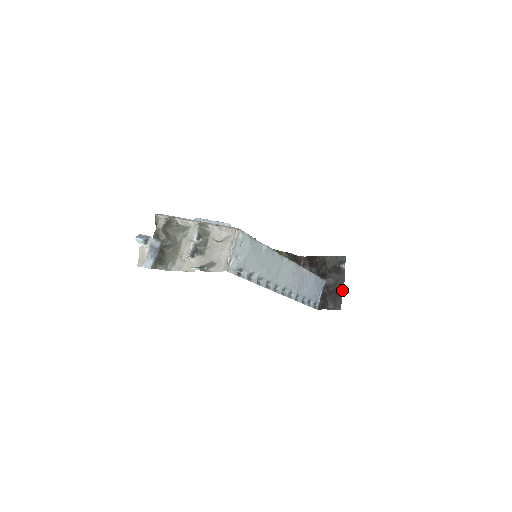
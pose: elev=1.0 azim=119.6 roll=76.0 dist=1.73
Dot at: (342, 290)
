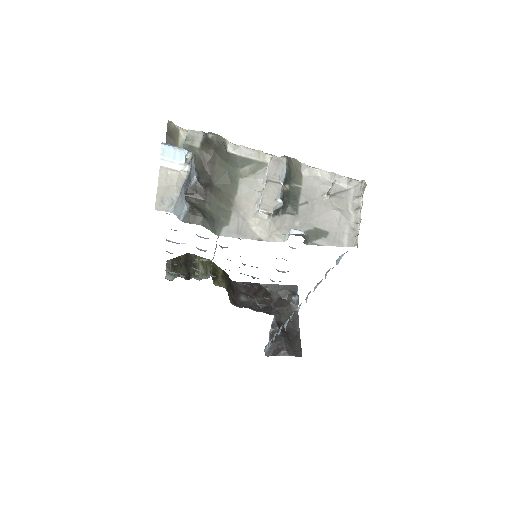
Dot at: (298, 330)
